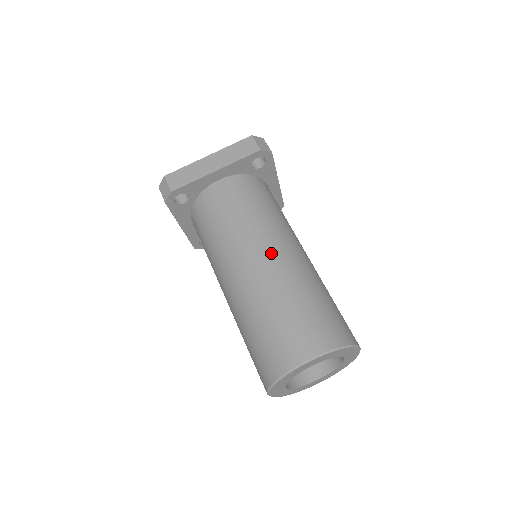
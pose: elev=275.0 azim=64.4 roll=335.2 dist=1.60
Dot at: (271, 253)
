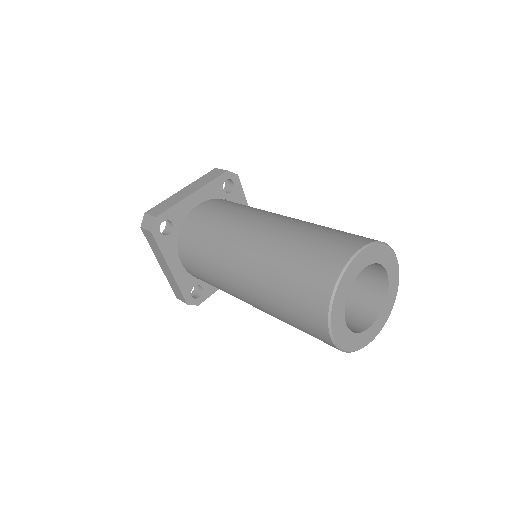
Dot at: (272, 218)
